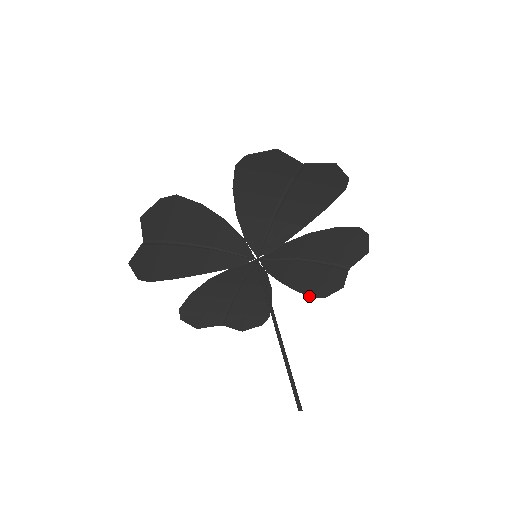
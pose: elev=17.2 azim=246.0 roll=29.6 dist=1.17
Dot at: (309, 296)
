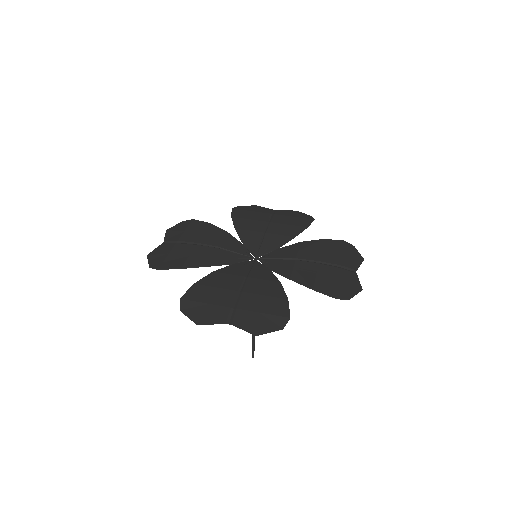
Dot at: (232, 211)
